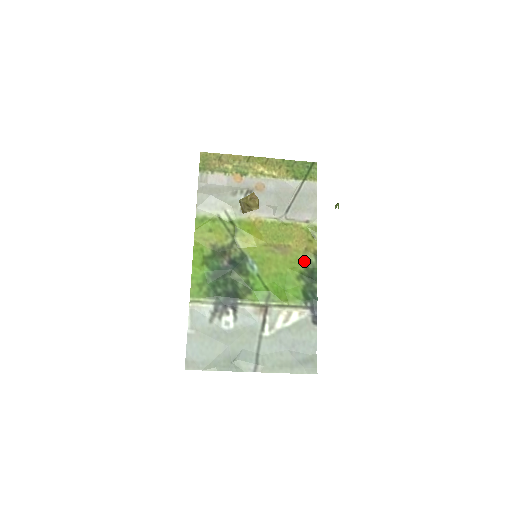
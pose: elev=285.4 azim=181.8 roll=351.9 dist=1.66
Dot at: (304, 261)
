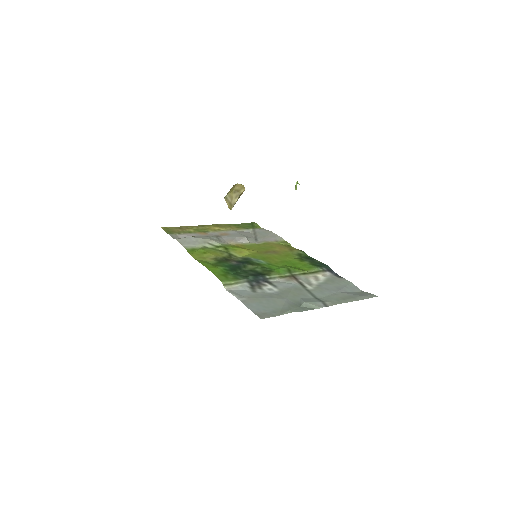
Dot at: (295, 254)
